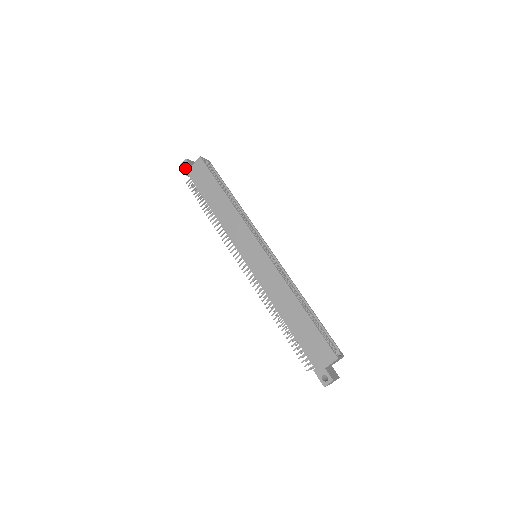
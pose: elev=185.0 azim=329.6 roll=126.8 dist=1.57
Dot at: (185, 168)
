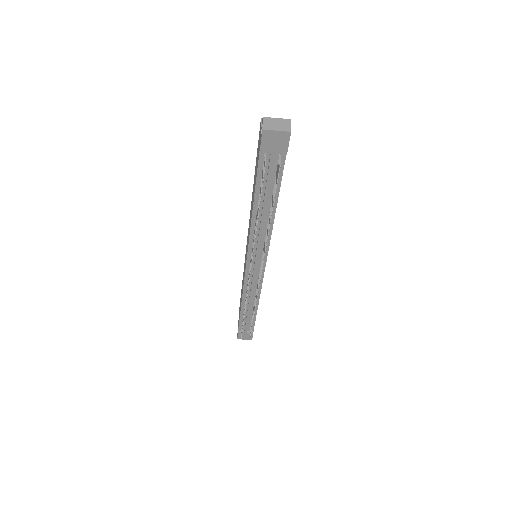
Dot at: occluded
